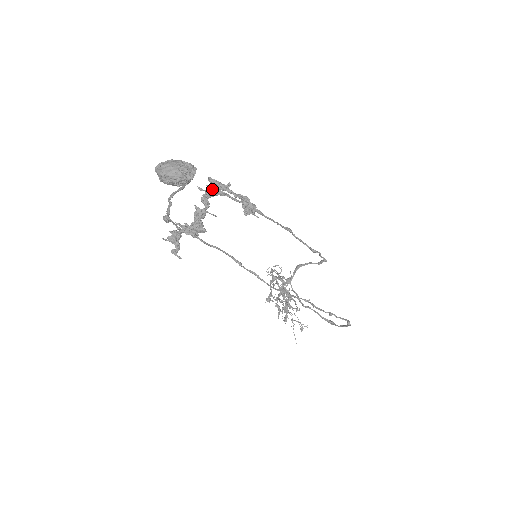
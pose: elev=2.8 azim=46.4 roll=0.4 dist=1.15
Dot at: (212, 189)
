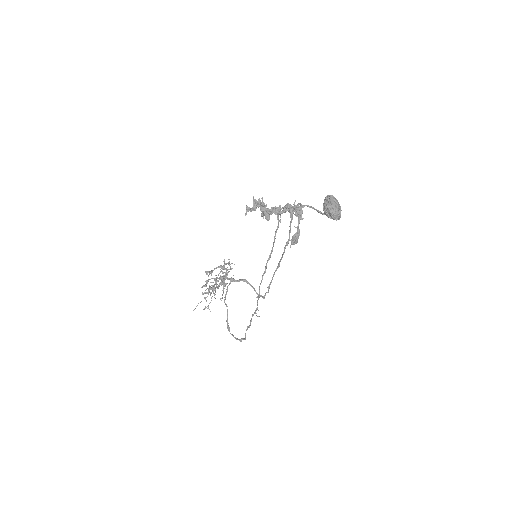
Dot at: (300, 212)
